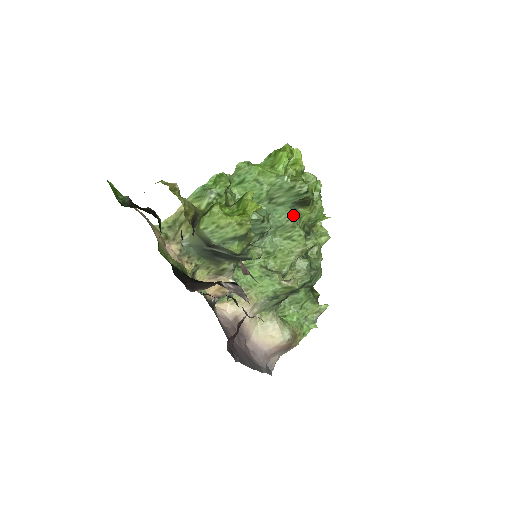
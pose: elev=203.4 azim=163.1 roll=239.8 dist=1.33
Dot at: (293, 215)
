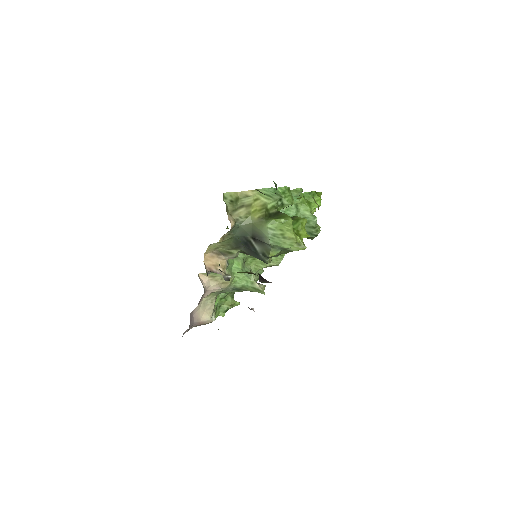
Dot at: occluded
